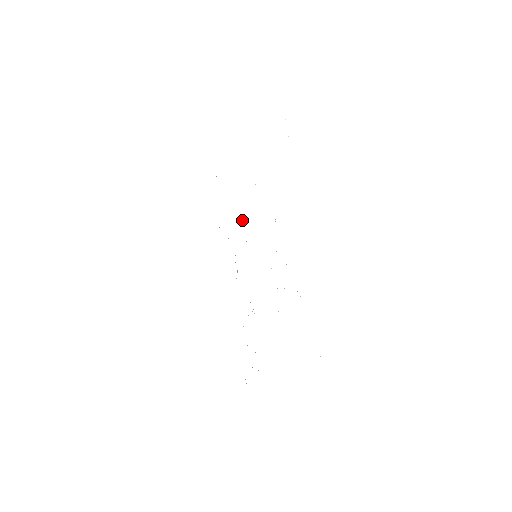
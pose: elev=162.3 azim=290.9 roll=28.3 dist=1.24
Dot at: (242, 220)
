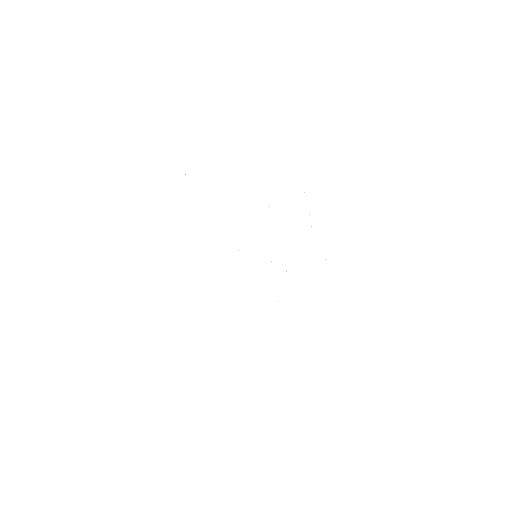
Dot at: occluded
